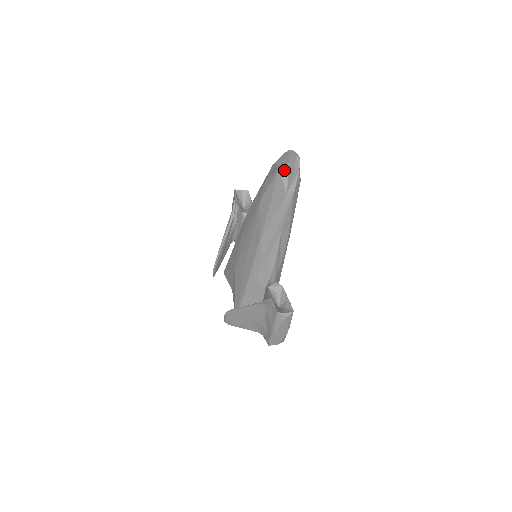
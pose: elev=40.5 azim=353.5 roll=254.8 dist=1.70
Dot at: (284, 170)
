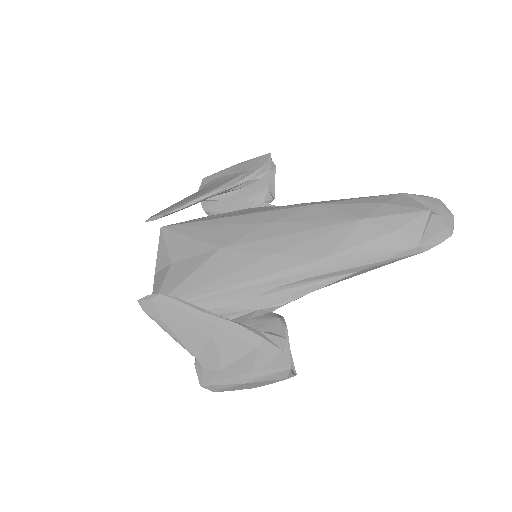
Dot at: (431, 217)
